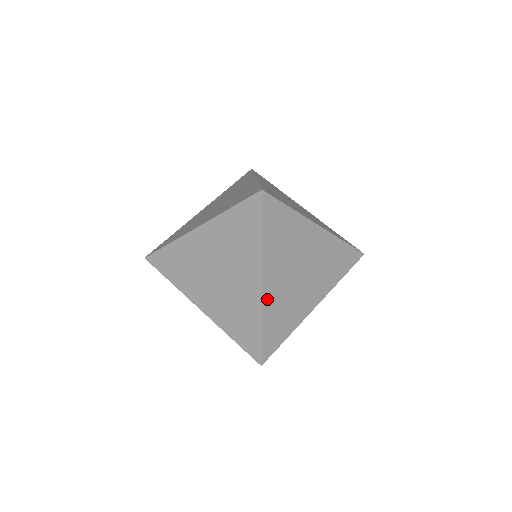
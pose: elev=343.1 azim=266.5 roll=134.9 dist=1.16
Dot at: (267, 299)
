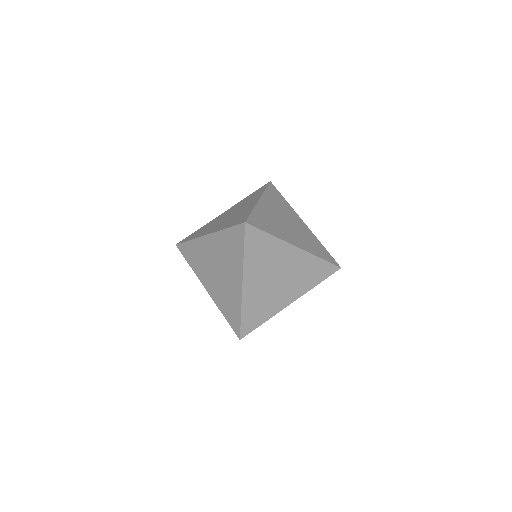
Dot at: (247, 296)
